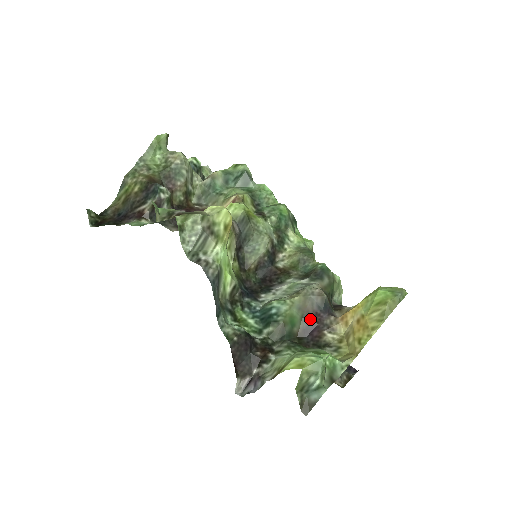
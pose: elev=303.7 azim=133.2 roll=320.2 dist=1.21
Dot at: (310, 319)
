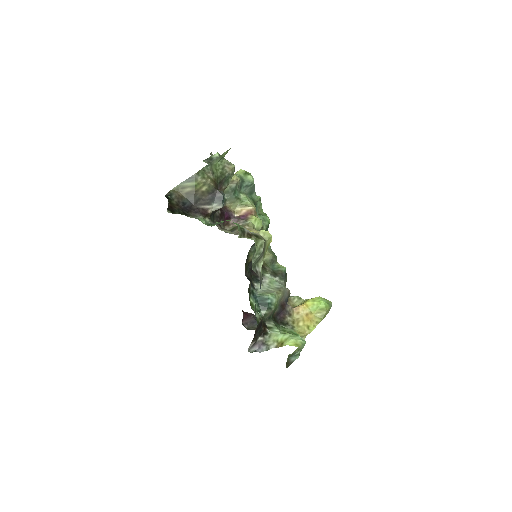
Dot at: (281, 307)
